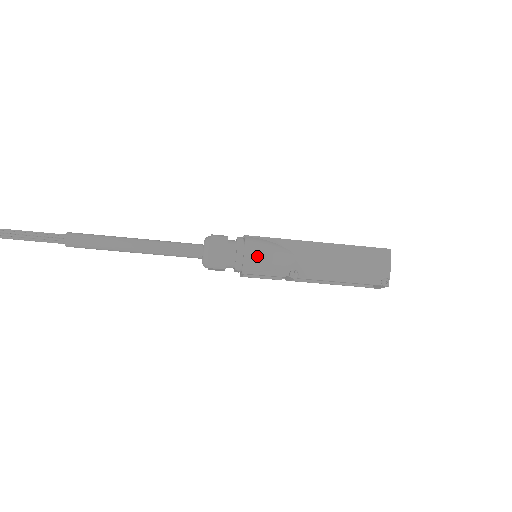
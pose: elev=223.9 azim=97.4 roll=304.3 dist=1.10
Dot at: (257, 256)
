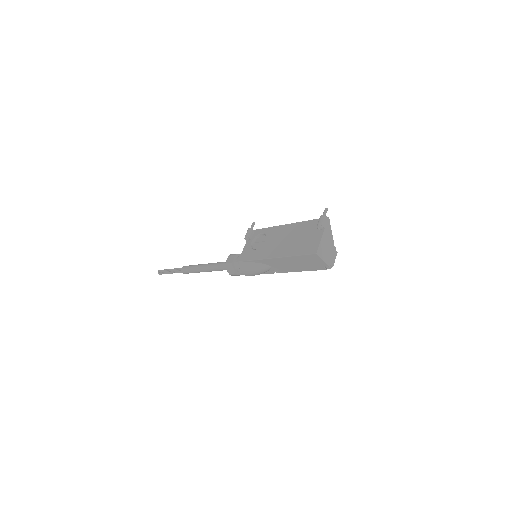
Dot at: (250, 275)
